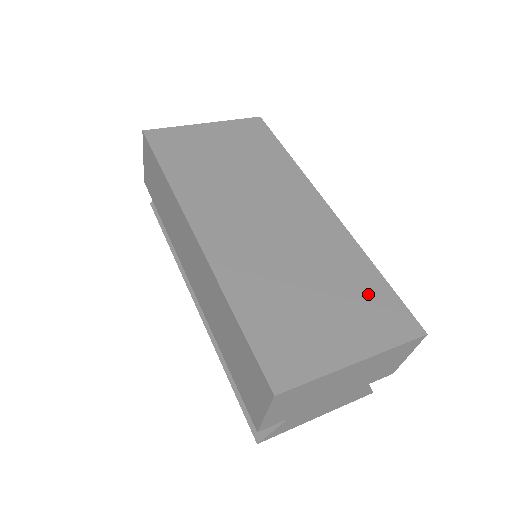
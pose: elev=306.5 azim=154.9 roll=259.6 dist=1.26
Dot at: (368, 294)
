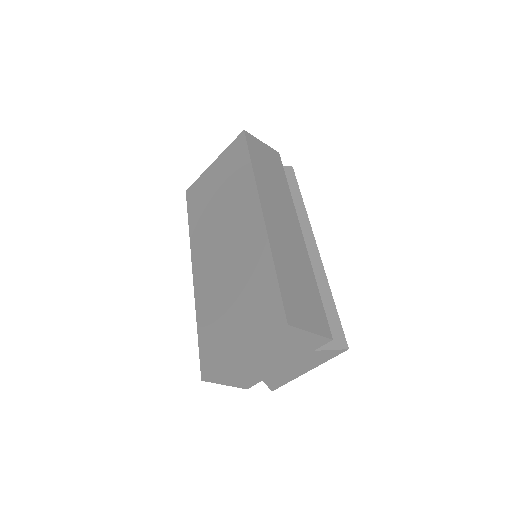
Dot at: (262, 295)
